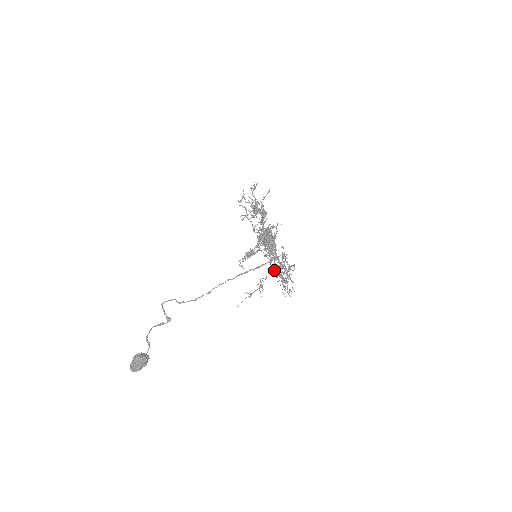
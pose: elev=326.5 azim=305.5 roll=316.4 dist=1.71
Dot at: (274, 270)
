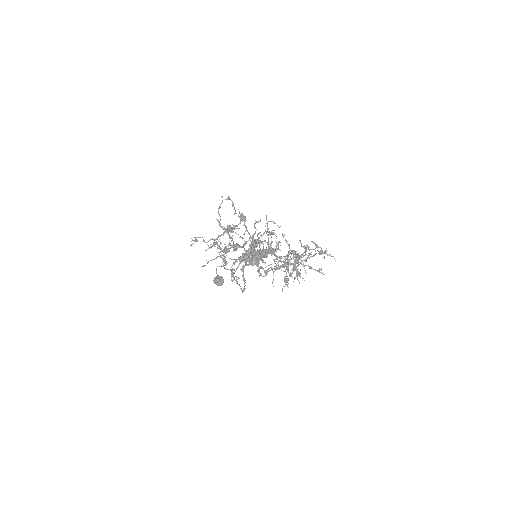
Dot at: occluded
